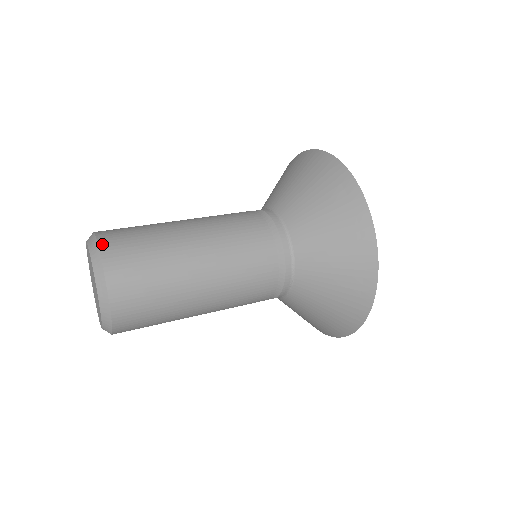
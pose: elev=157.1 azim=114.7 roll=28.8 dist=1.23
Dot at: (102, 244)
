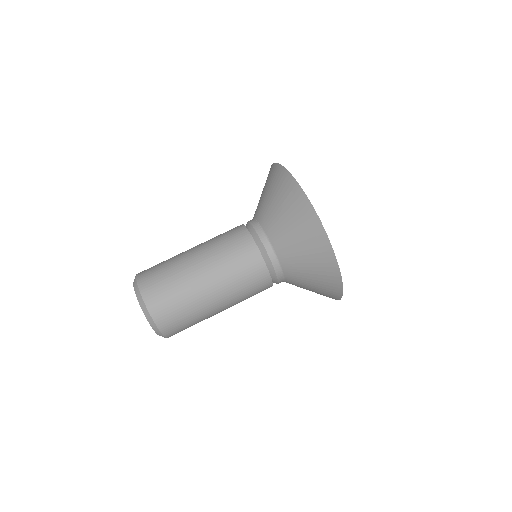
Dot at: (167, 335)
